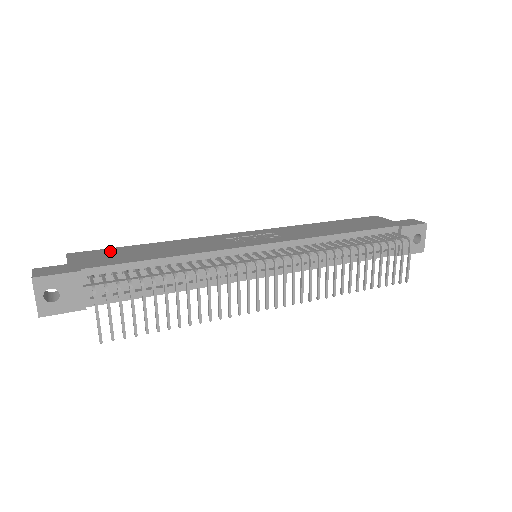
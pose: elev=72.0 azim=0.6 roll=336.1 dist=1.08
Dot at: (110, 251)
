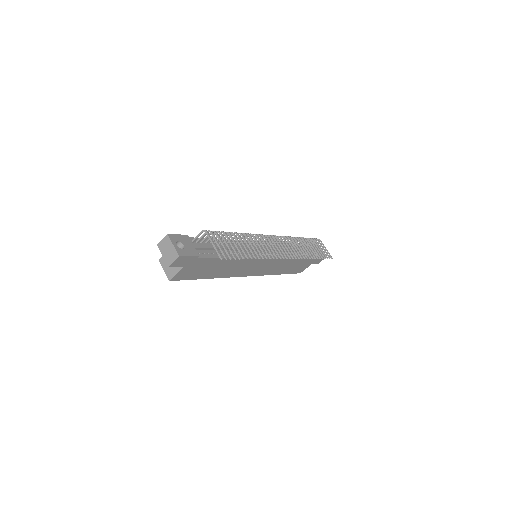
Dot at: occluded
